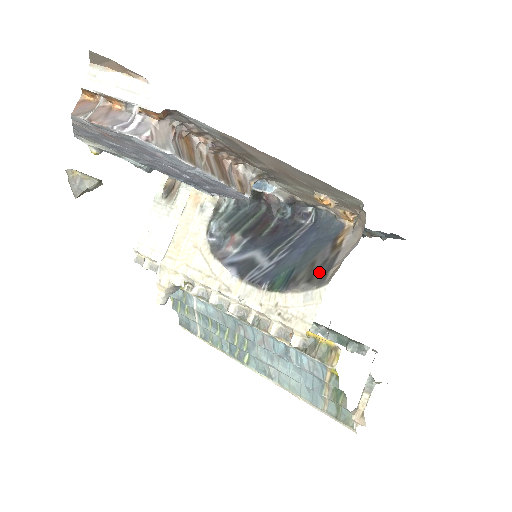
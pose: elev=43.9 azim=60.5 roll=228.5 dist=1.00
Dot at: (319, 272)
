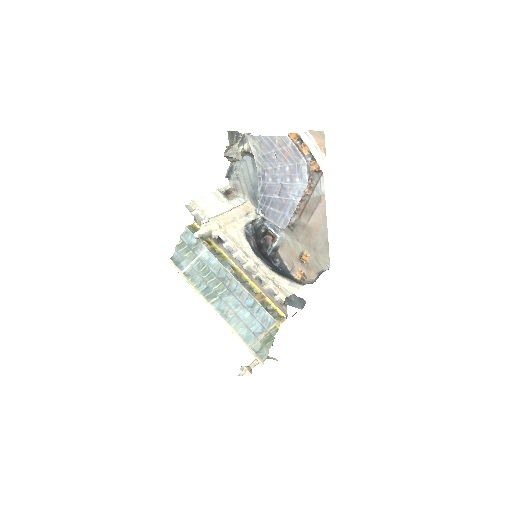
Dot at: occluded
